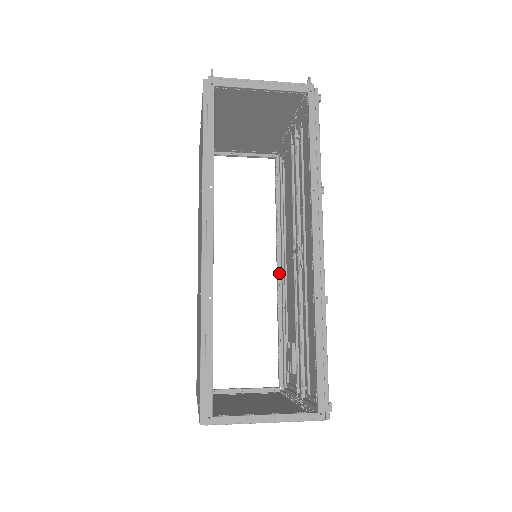
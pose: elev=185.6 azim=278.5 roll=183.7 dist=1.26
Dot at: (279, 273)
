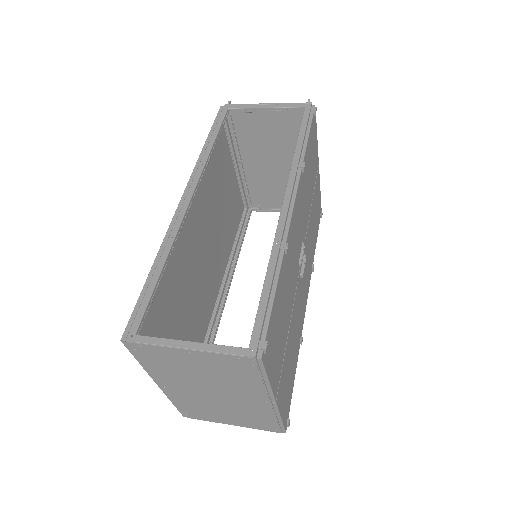
Dot at: occluded
